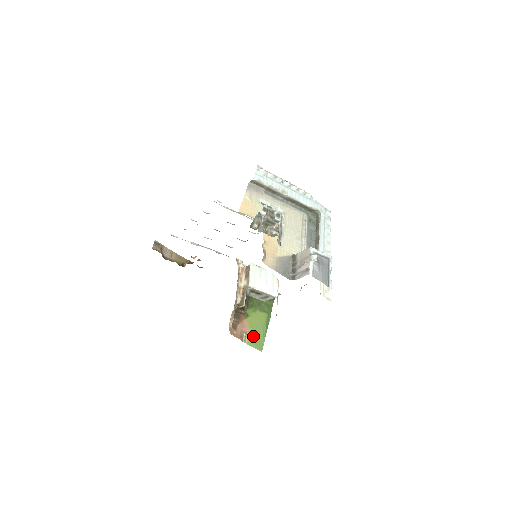
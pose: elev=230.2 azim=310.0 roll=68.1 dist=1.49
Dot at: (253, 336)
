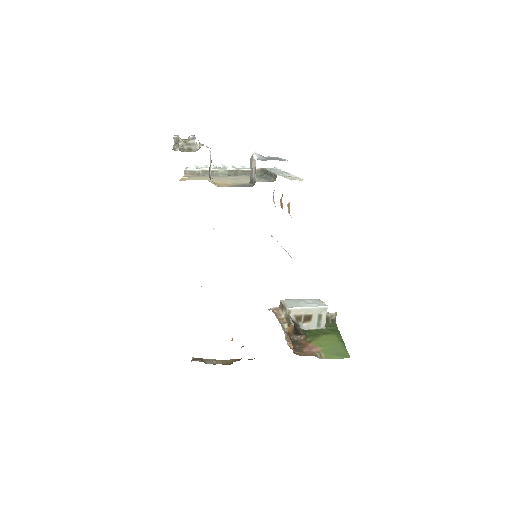
Dot at: (329, 352)
